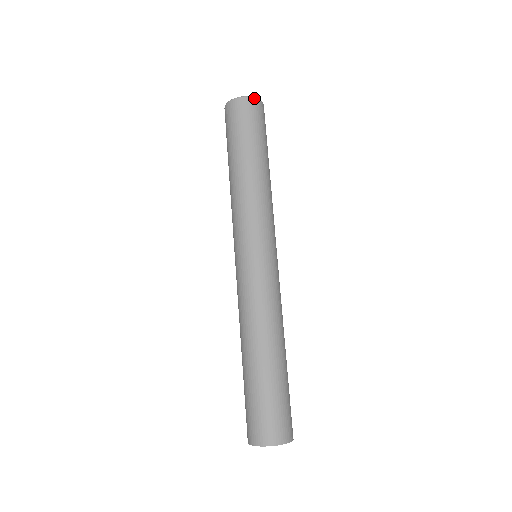
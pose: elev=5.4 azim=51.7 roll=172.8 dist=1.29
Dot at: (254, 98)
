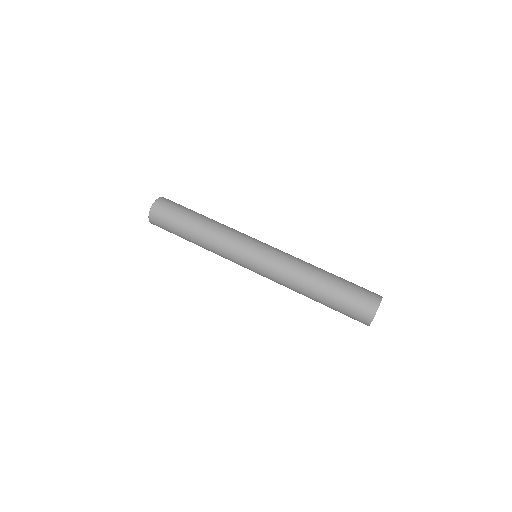
Dot at: occluded
